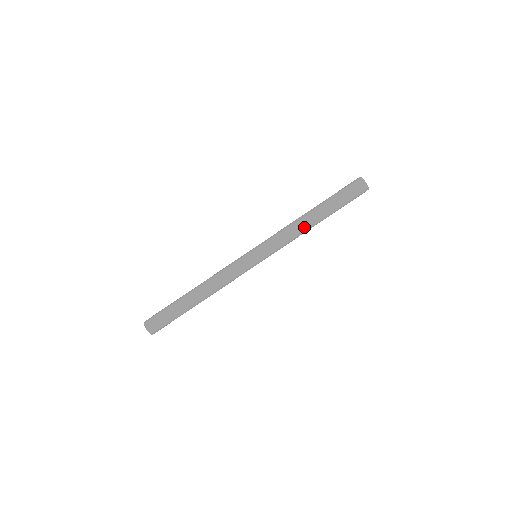
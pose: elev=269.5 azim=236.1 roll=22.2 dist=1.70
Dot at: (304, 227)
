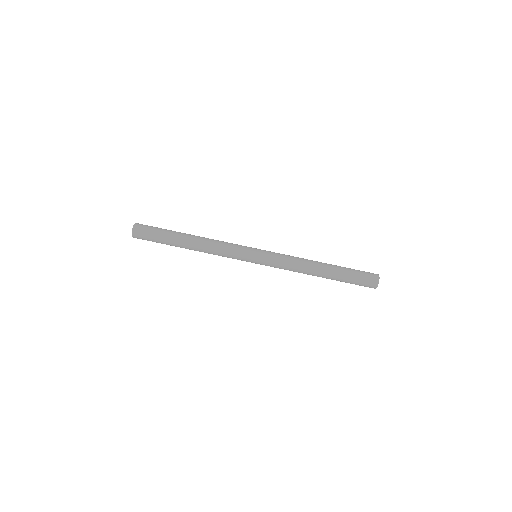
Dot at: (307, 271)
